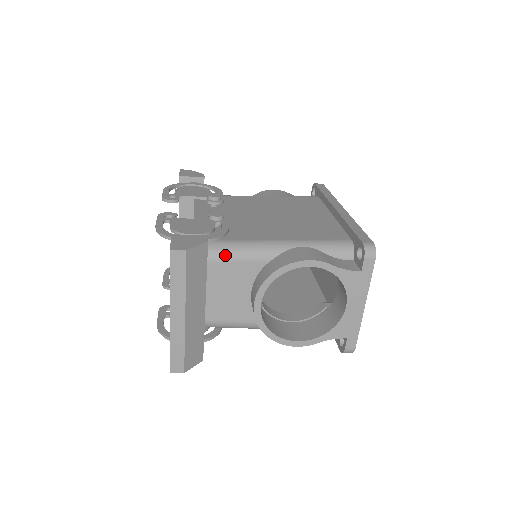
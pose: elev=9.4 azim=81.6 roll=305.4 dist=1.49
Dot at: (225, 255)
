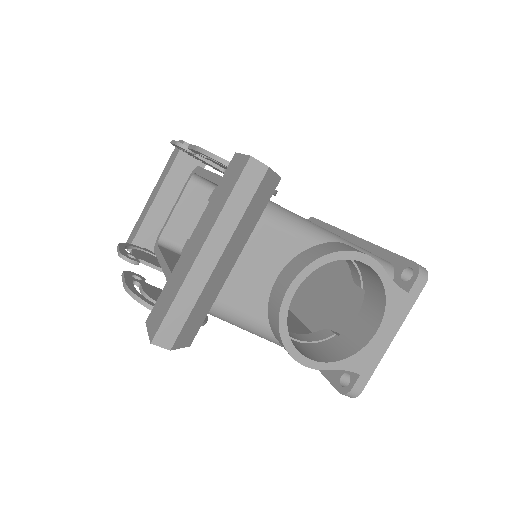
Dot at: (271, 215)
